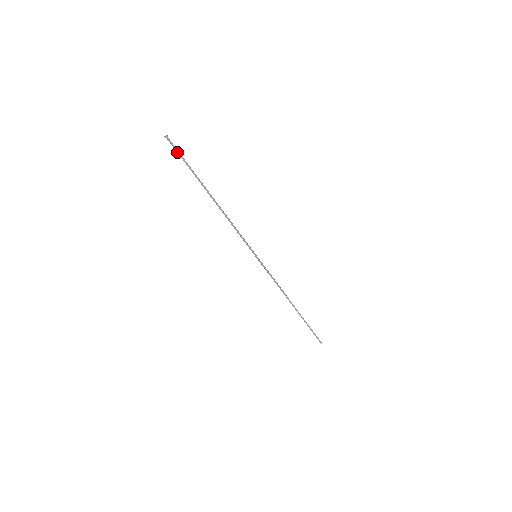
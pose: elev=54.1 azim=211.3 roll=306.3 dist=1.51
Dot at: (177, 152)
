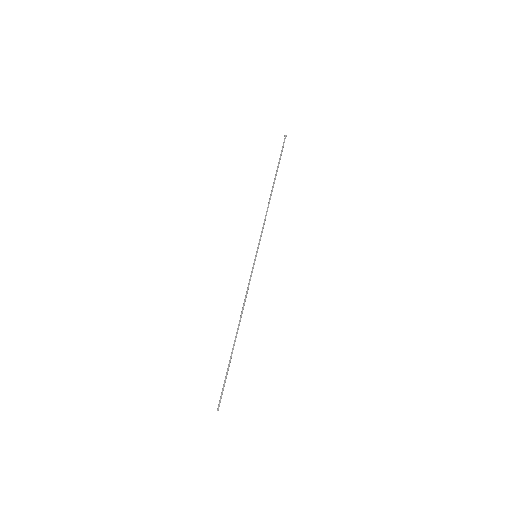
Dot at: (282, 148)
